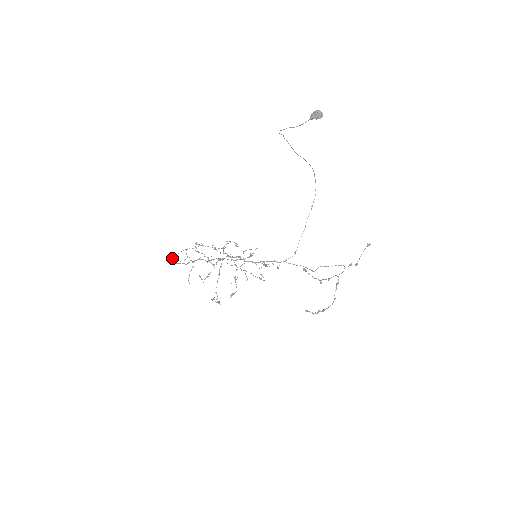
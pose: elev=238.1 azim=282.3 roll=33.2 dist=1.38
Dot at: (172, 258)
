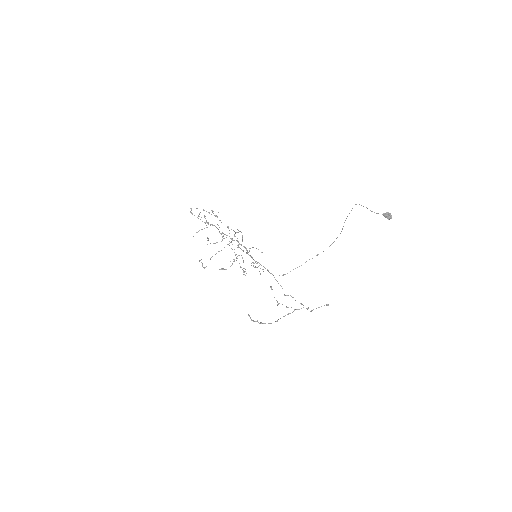
Dot at: occluded
